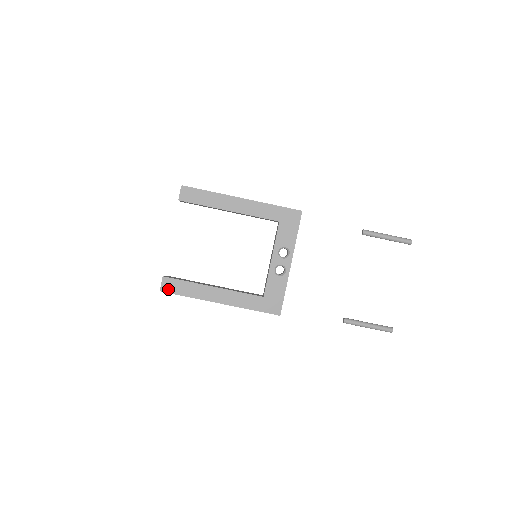
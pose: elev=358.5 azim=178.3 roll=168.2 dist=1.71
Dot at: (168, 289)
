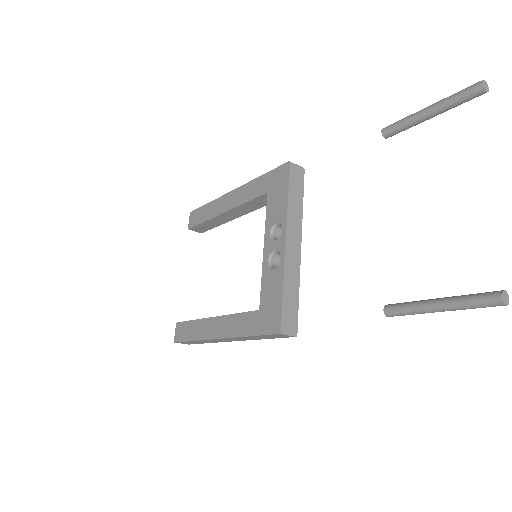
Dot at: (179, 337)
